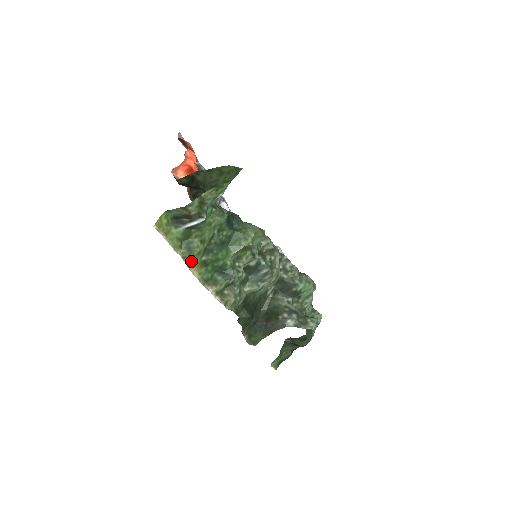
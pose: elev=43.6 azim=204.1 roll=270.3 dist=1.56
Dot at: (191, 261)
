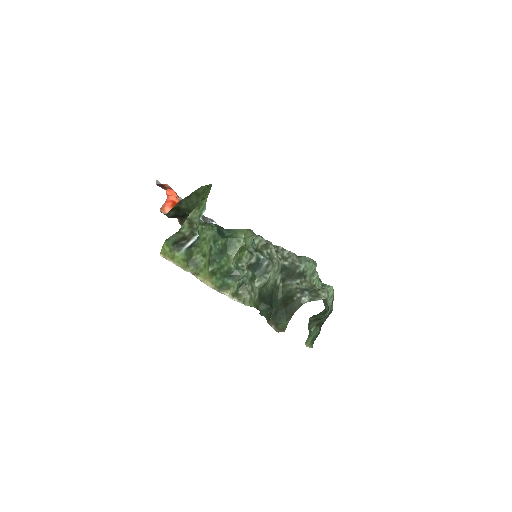
Dot at: (201, 275)
